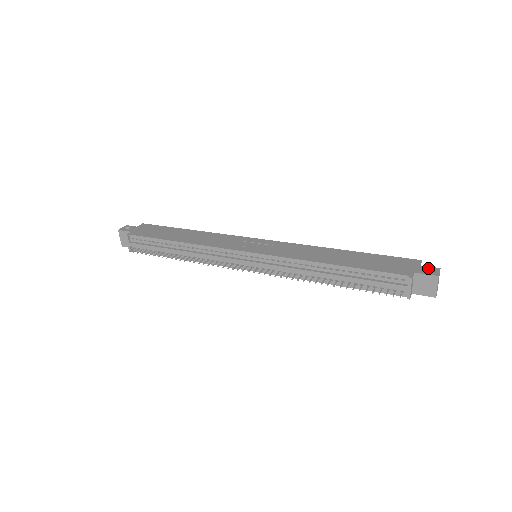
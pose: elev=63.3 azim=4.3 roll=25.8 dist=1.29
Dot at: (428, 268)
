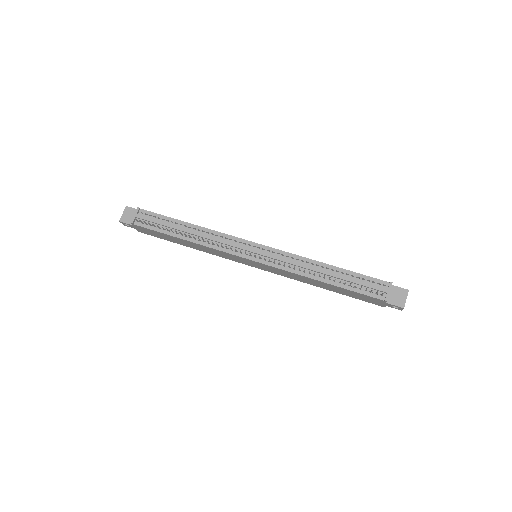
Dot at: occluded
